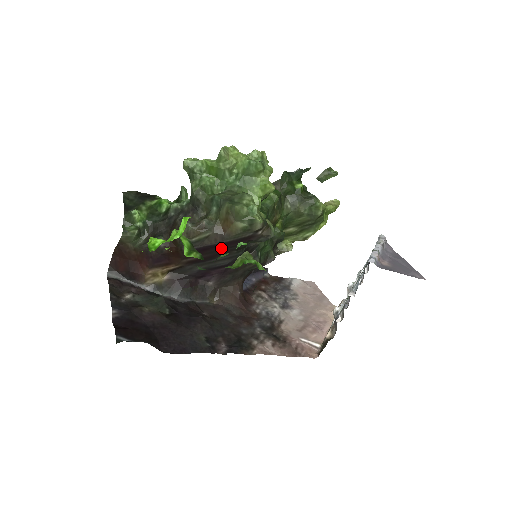
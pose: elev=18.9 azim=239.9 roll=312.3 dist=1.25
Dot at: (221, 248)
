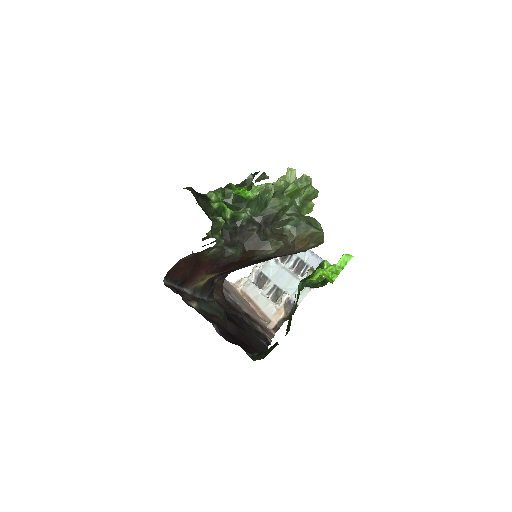
Dot at: (272, 257)
